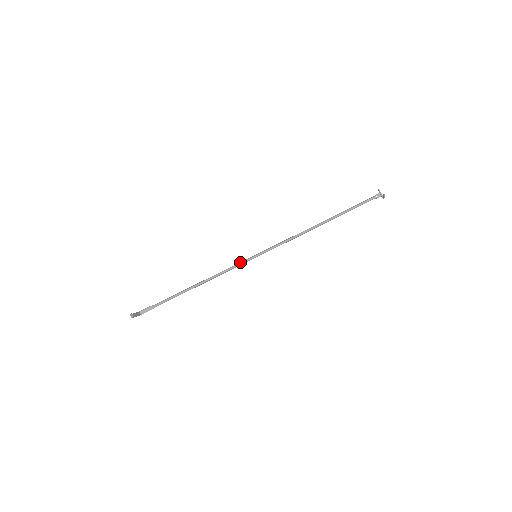
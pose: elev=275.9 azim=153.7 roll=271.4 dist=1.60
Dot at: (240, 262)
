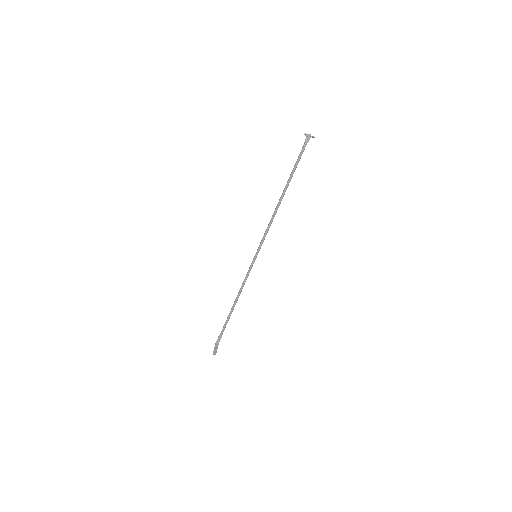
Dot at: (249, 268)
